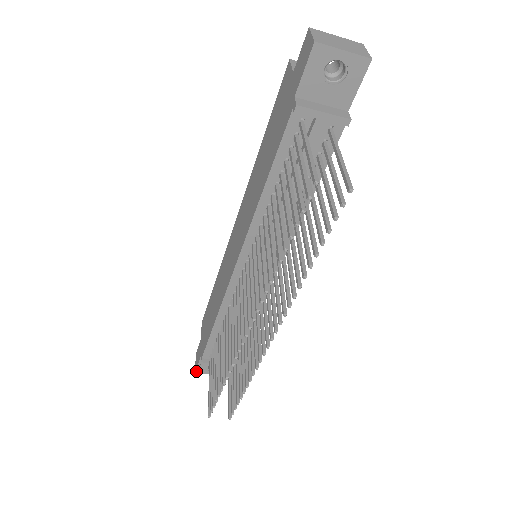
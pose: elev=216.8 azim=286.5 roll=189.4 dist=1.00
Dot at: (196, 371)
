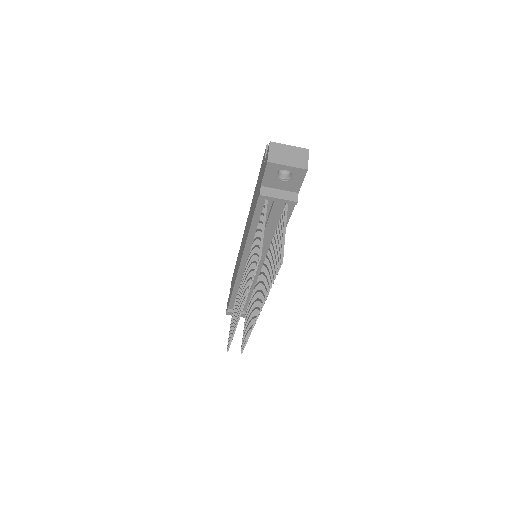
Dot at: (226, 314)
